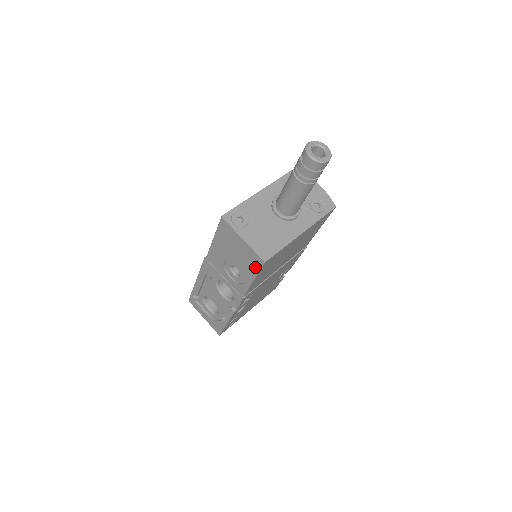
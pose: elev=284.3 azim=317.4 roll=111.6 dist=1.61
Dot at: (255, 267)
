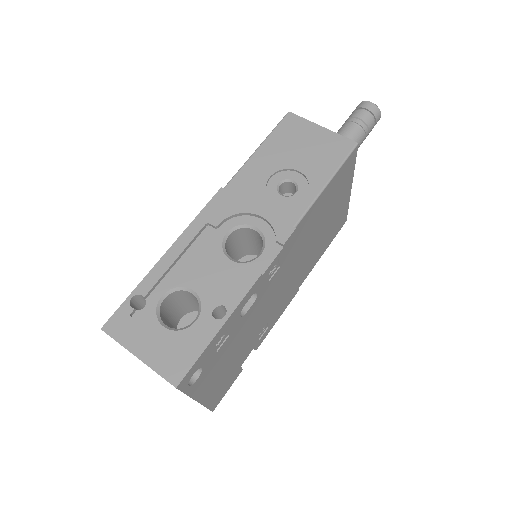
Dot at: (338, 157)
